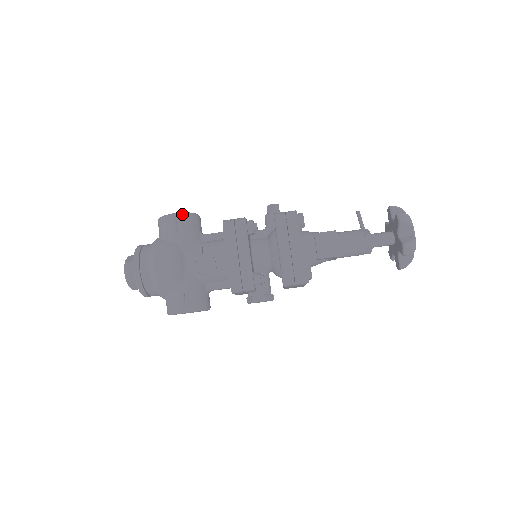
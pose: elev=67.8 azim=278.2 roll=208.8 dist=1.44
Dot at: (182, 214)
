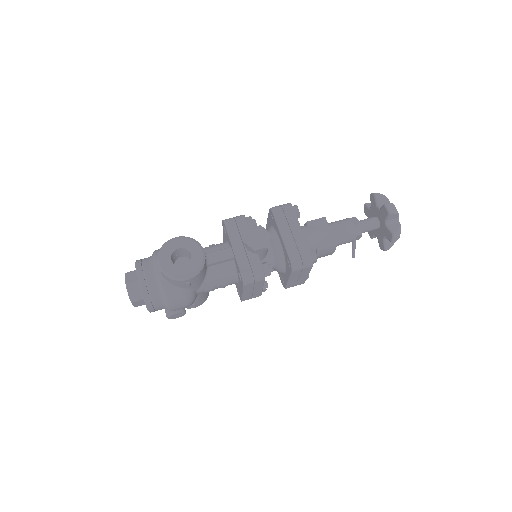
Dot at: occluded
